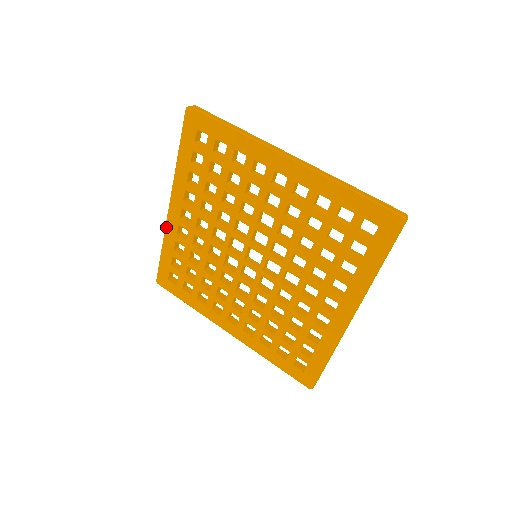
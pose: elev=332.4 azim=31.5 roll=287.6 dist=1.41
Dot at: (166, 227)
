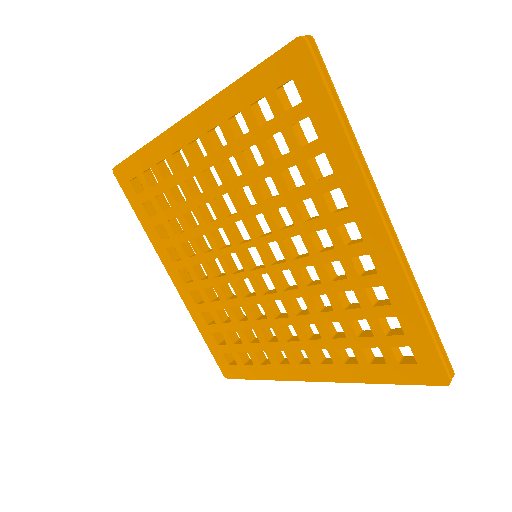
Dot at: (186, 305)
